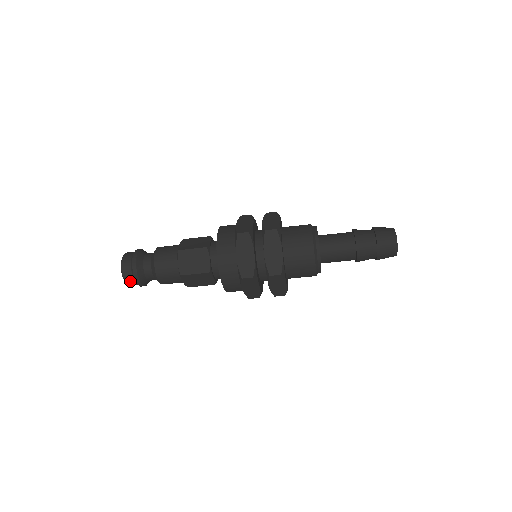
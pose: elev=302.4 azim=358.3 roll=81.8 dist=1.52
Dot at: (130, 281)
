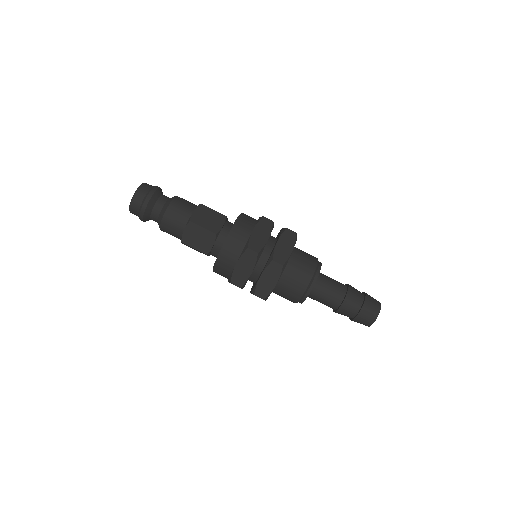
Dot at: (137, 202)
